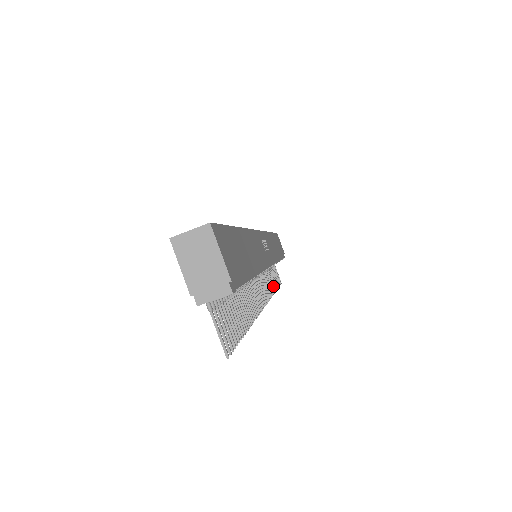
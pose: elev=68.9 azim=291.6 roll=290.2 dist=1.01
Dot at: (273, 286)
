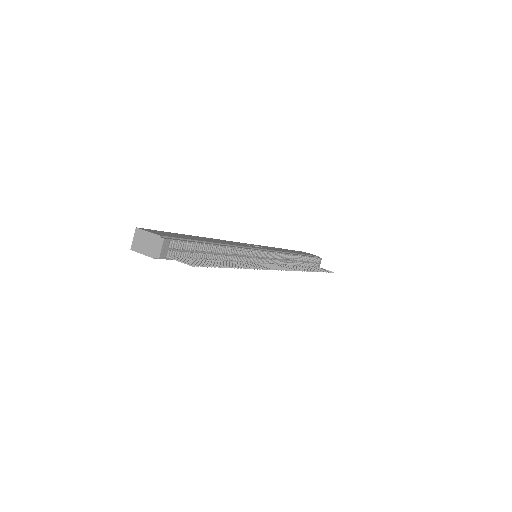
Dot at: (308, 270)
